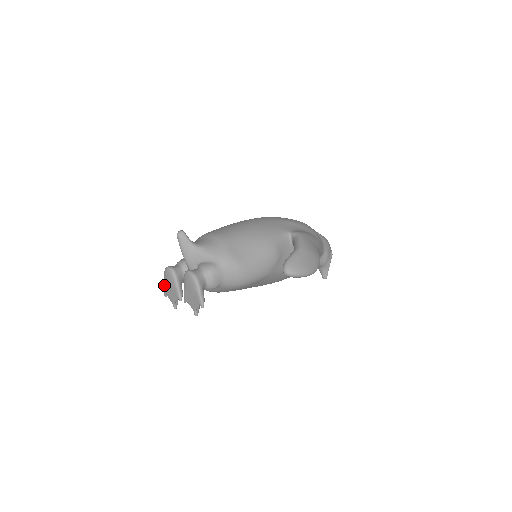
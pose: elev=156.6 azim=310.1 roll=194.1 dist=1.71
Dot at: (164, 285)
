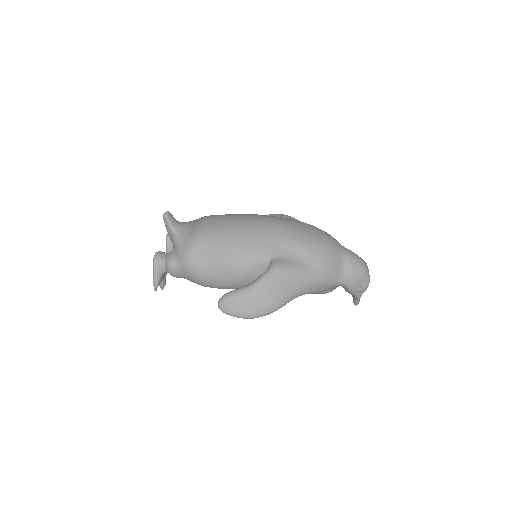
Dot at: occluded
